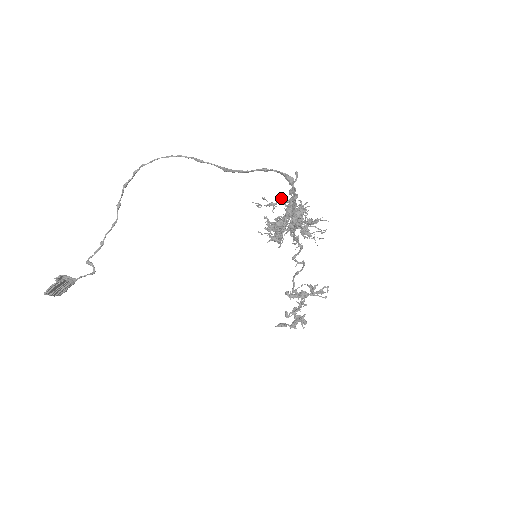
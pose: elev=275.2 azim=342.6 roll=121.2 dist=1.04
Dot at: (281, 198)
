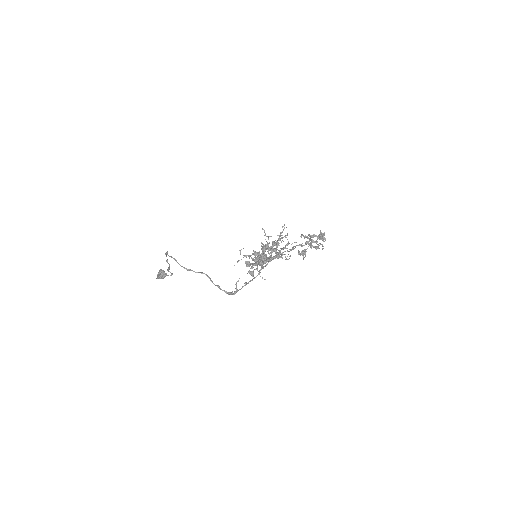
Dot at: occluded
